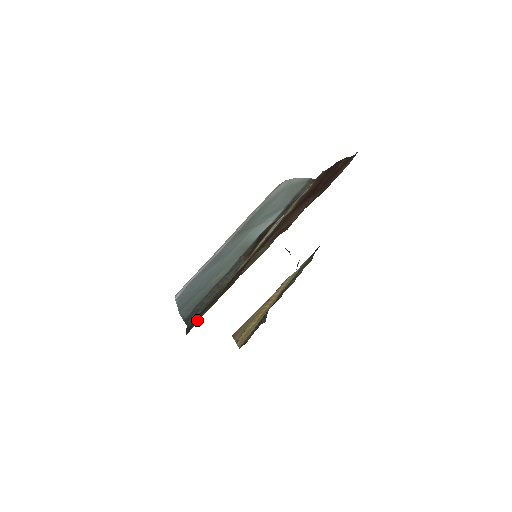
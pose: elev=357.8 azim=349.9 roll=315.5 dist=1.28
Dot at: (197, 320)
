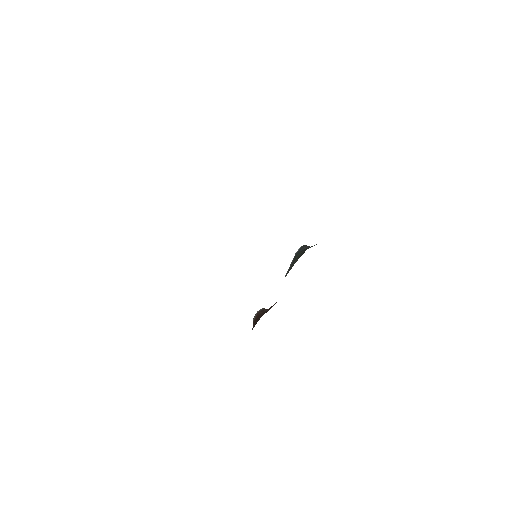
Dot at: occluded
